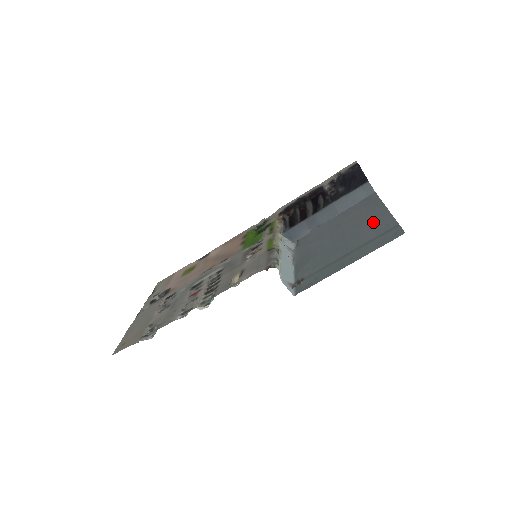
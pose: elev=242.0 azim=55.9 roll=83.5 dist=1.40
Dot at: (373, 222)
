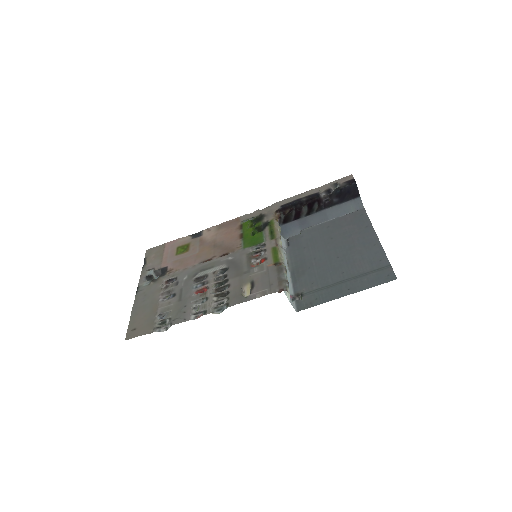
Dot at: (366, 250)
